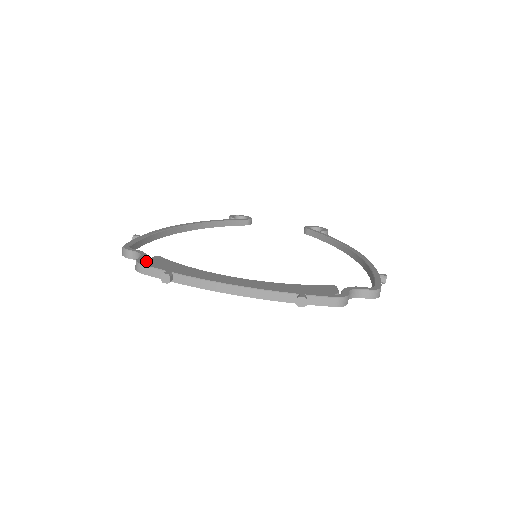
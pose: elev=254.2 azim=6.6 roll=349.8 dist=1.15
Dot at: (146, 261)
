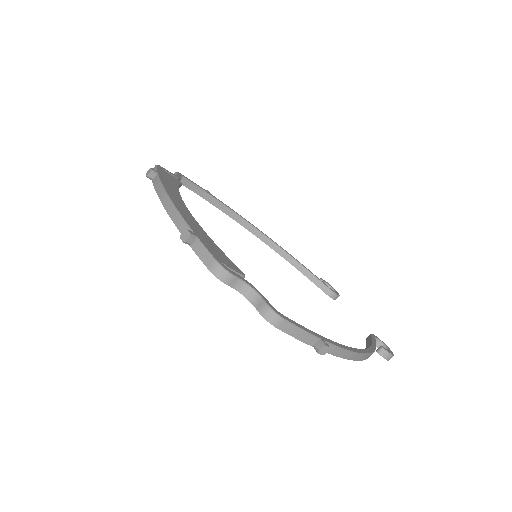
Dot at: (164, 170)
